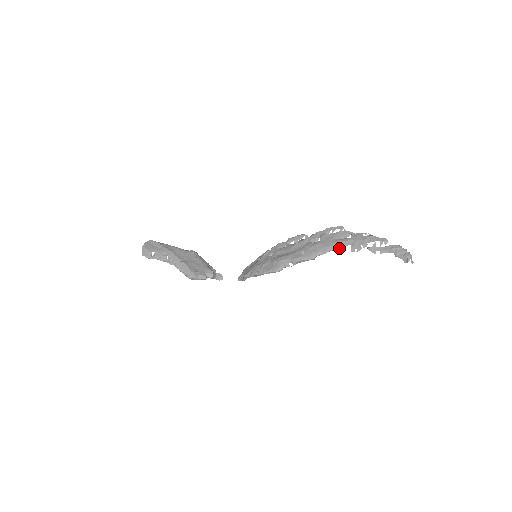
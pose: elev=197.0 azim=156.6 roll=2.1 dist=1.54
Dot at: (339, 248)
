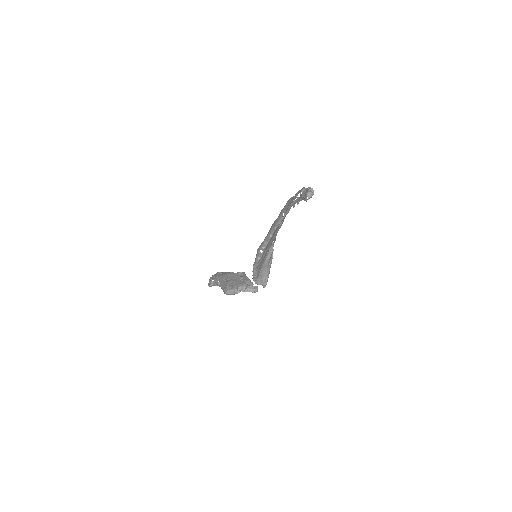
Dot at: (281, 217)
